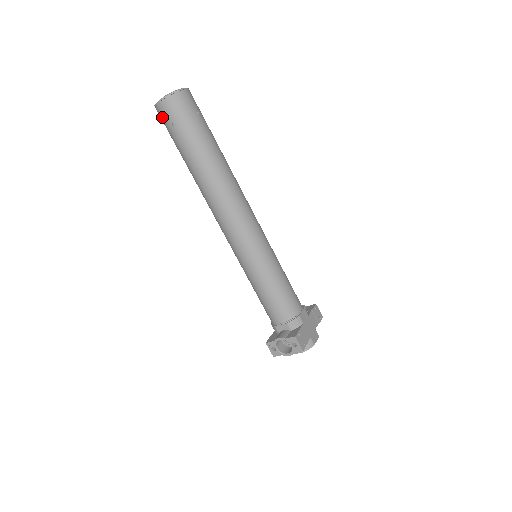
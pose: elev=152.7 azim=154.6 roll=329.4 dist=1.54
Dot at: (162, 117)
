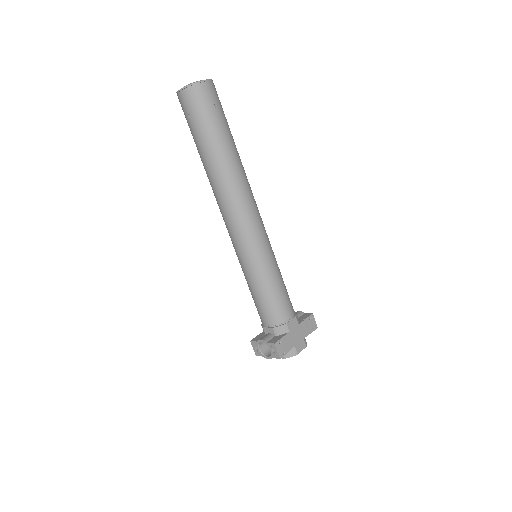
Dot at: (181, 106)
